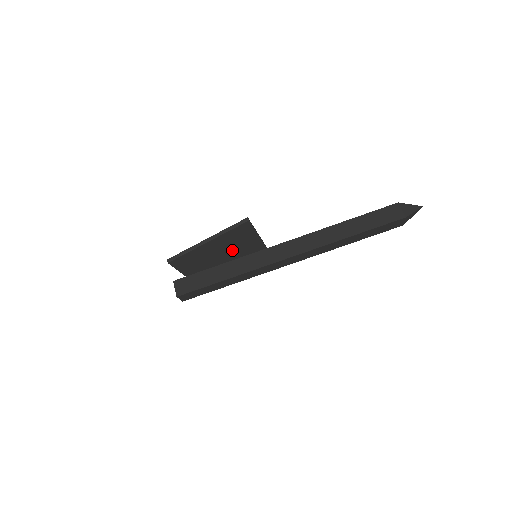
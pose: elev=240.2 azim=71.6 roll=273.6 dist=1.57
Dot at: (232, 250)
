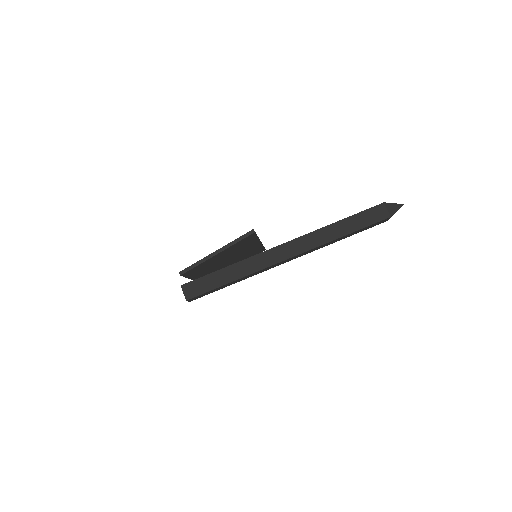
Dot at: (235, 253)
